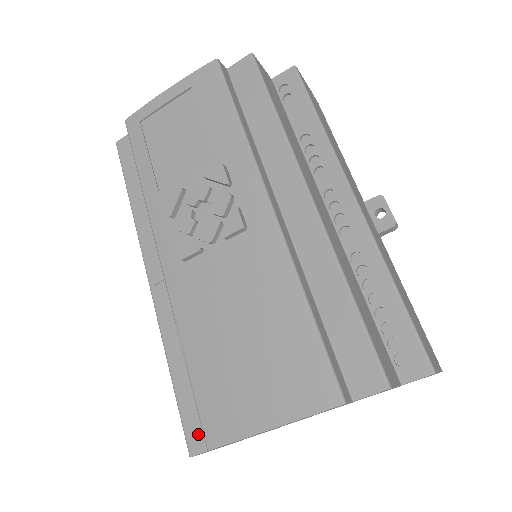
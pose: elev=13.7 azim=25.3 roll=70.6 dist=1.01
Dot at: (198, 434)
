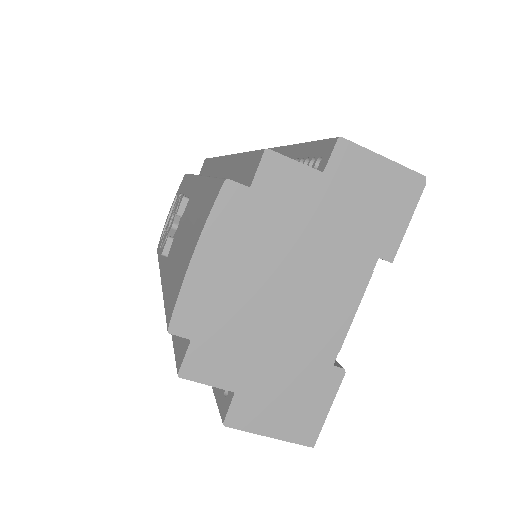
Dot at: (182, 351)
